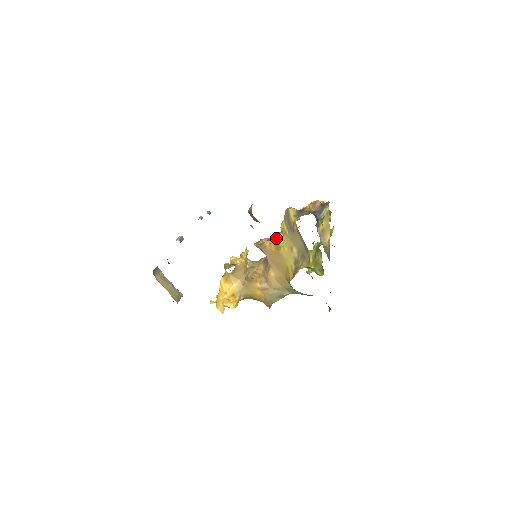
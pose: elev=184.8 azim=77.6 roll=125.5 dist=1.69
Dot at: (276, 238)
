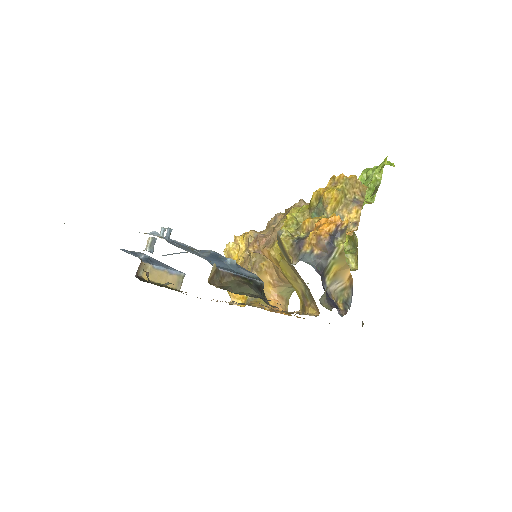
Dot at: (276, 248)
